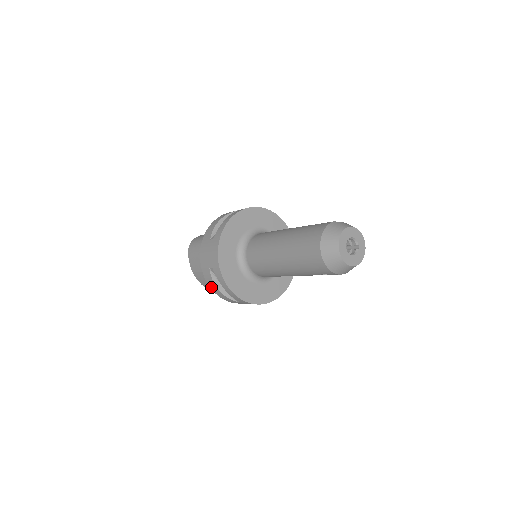
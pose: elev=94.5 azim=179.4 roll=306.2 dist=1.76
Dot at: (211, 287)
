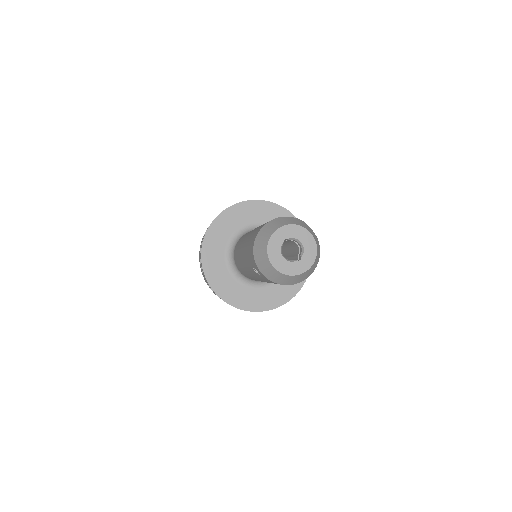
Dot at: (200, 245)
